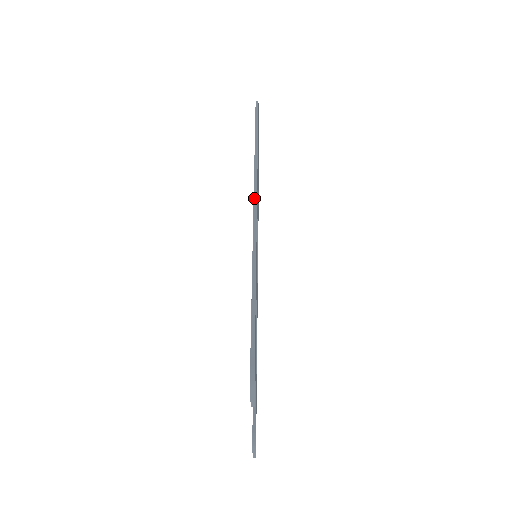
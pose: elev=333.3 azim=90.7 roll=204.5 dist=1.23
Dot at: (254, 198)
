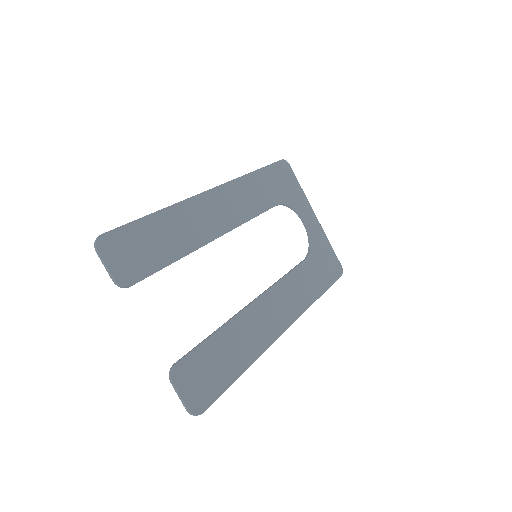
Dot at: (213, 188)
